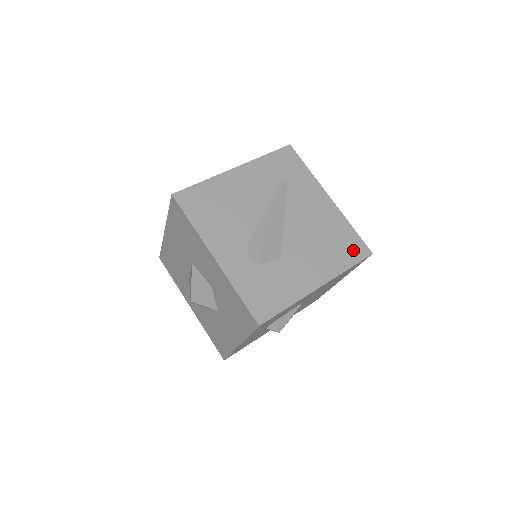
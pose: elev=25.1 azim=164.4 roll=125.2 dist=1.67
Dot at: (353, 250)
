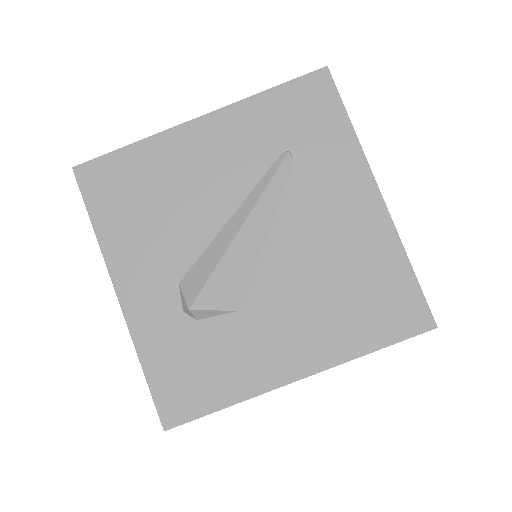
Dot at: (394, 314)
